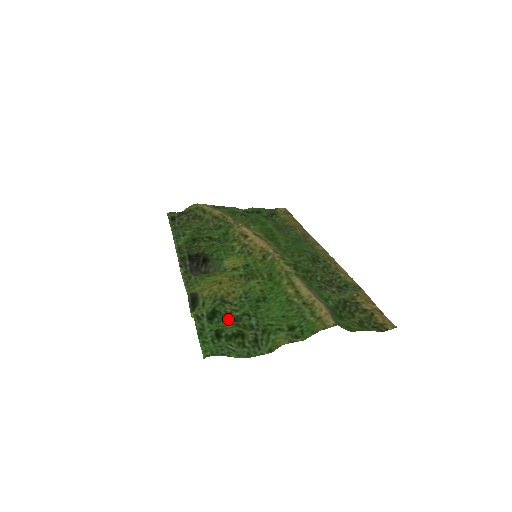
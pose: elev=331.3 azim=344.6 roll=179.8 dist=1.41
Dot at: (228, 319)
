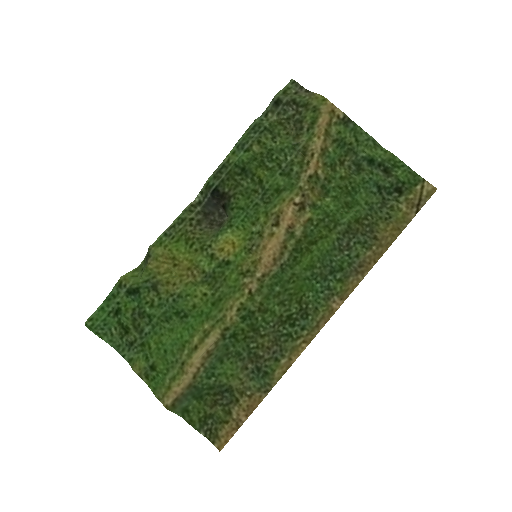
Dot at: (138, 306)
